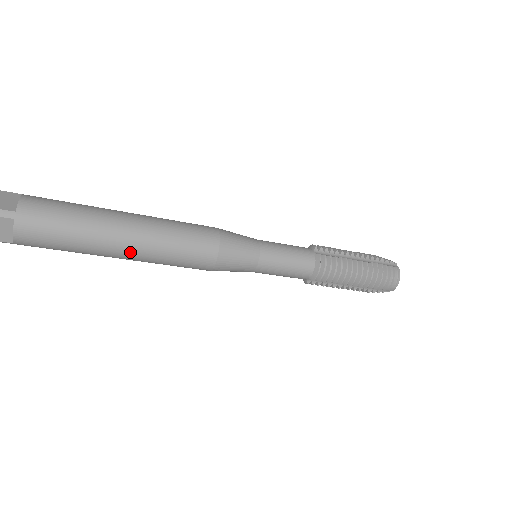
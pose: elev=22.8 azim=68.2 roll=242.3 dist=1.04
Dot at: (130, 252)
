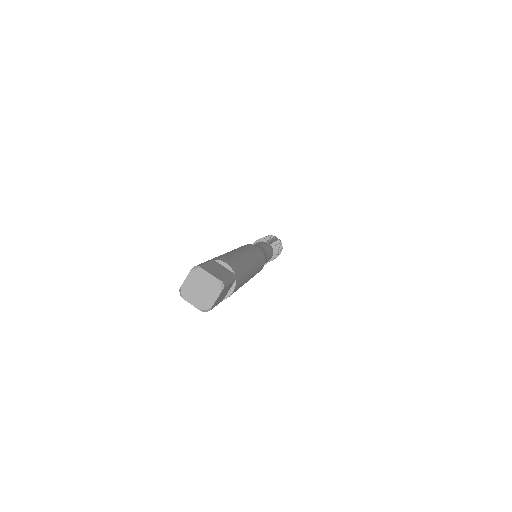
Dot at: occluded
